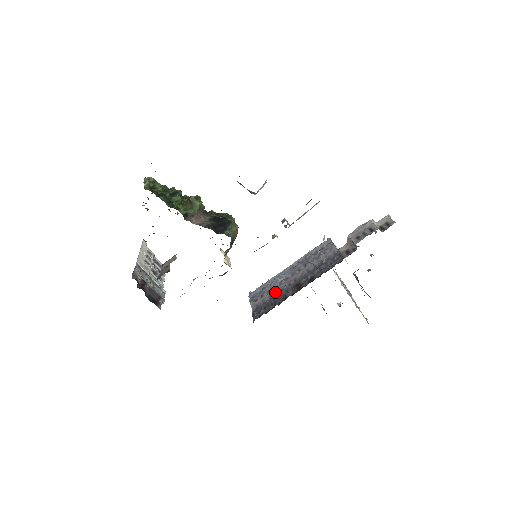
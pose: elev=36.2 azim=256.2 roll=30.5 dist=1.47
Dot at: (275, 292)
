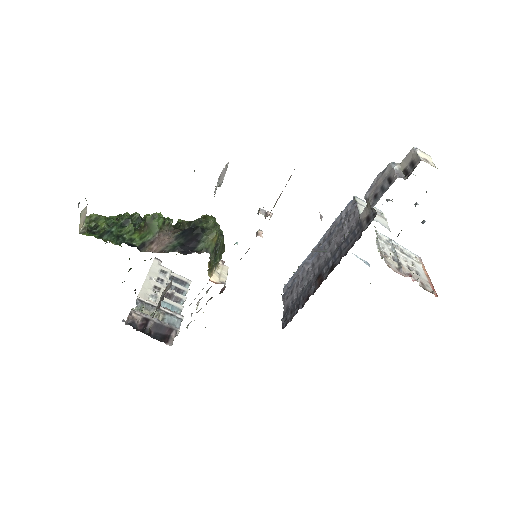
Dot at: (302, 287)
